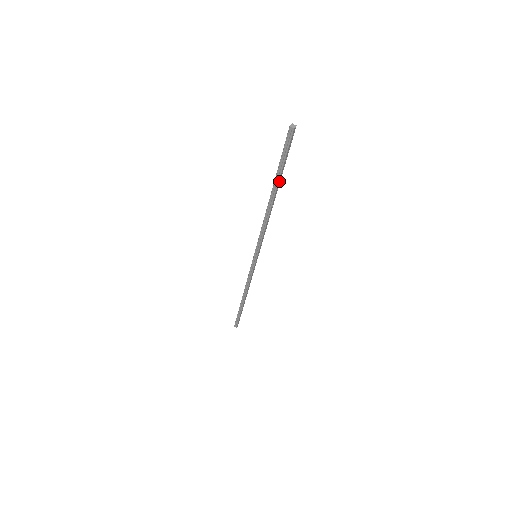
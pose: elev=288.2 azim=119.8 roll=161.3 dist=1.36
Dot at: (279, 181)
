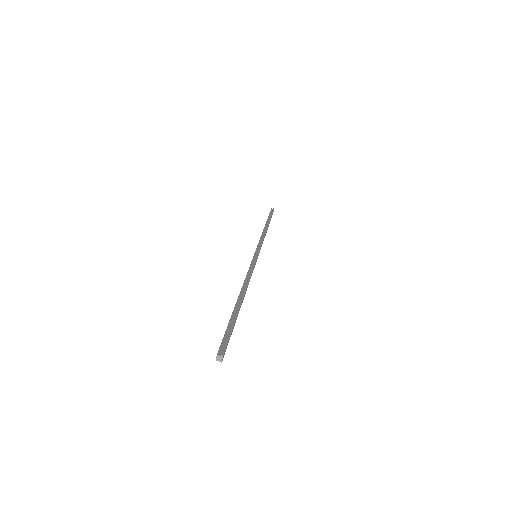
Dot at: (238, 313)
